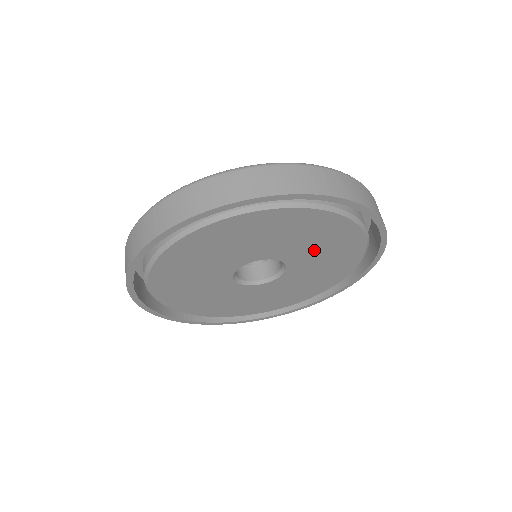
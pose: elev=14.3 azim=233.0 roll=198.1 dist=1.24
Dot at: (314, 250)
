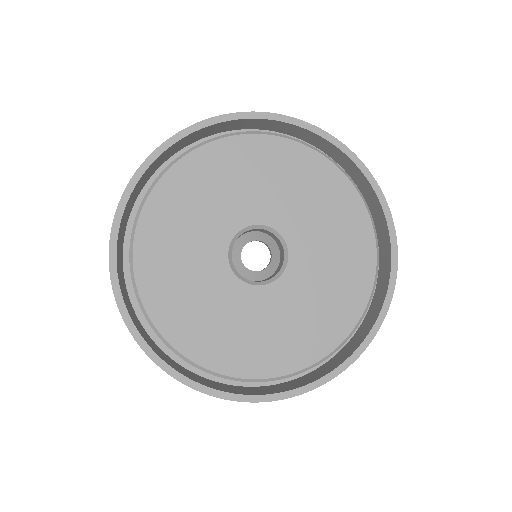
Dot at: (303, 206)
